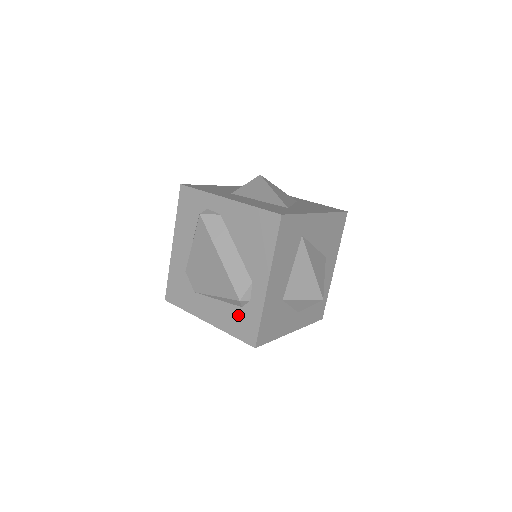
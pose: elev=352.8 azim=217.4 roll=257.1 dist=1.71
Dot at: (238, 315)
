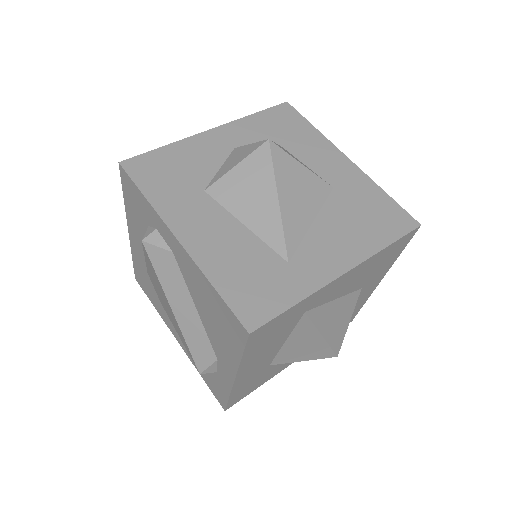
Dot at: occluded
